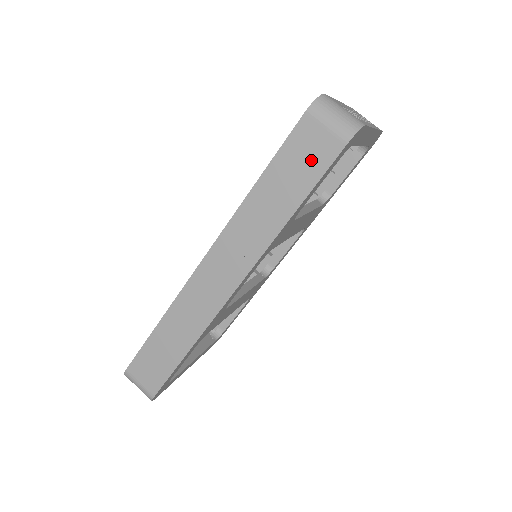
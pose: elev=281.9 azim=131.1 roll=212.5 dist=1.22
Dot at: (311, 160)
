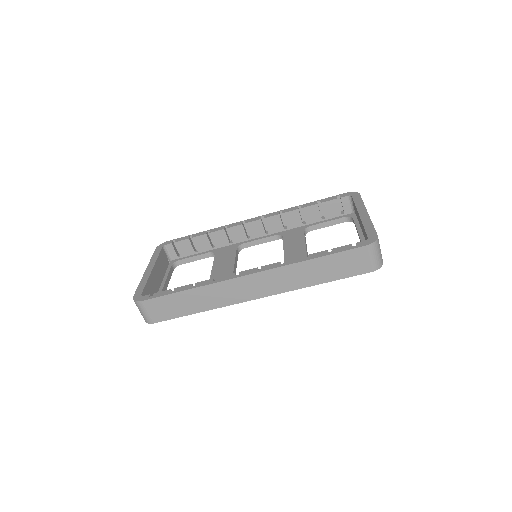
Dot at: (350, 267)
